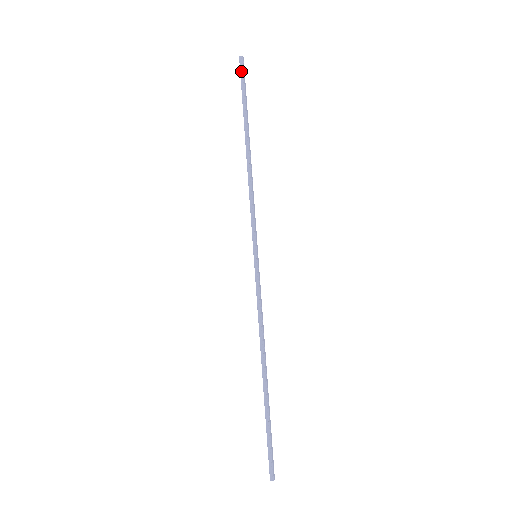
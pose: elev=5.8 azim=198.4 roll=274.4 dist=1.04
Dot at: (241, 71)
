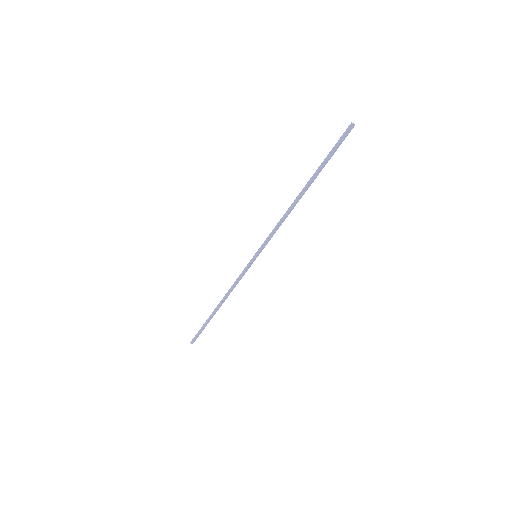
Dot at: (343, 136)
